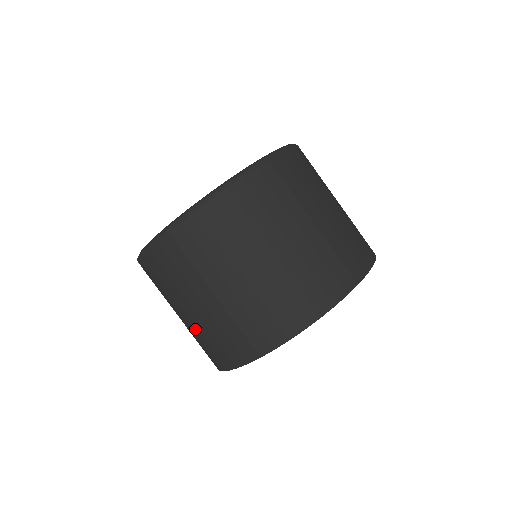
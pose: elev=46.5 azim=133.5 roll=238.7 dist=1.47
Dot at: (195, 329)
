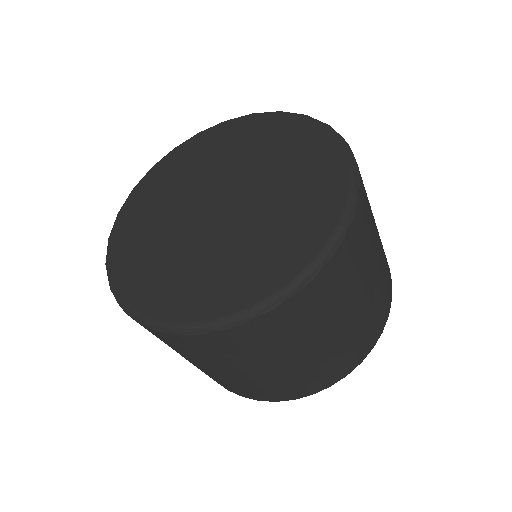
Dot at: occluded
